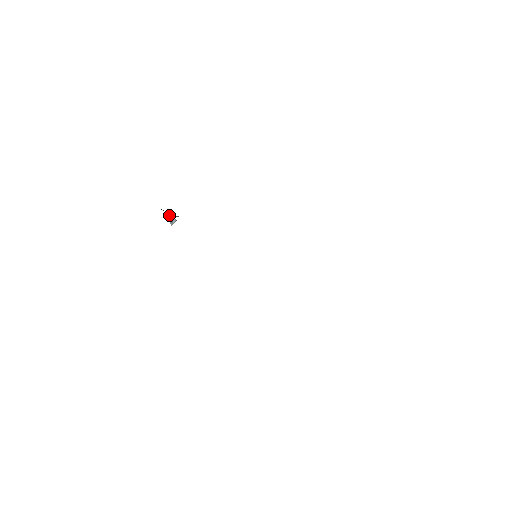
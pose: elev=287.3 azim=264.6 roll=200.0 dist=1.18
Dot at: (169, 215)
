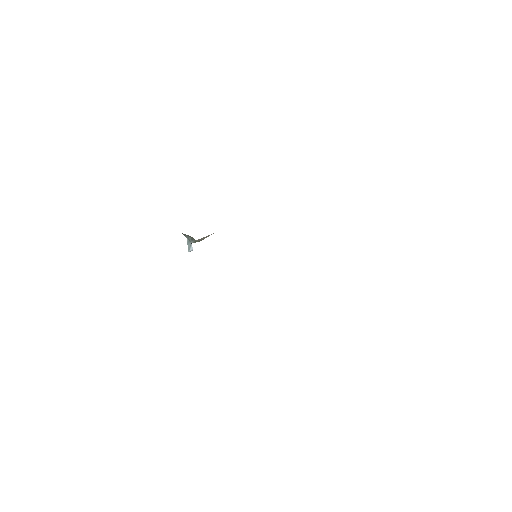
Dot at: (188, 241)
